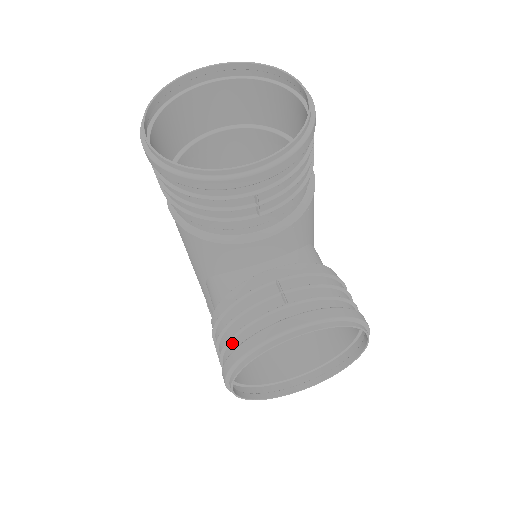
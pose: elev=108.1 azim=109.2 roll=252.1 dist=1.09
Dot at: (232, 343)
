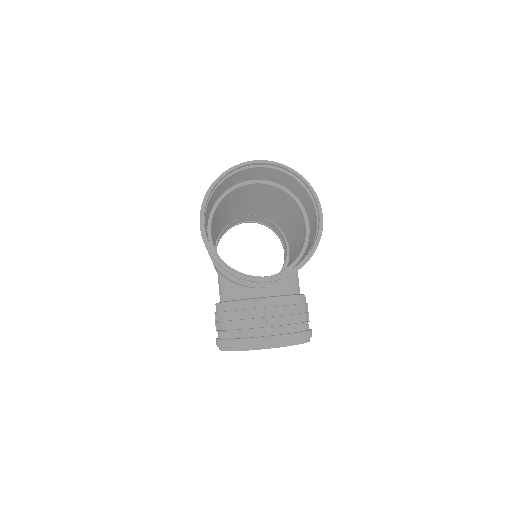
Dot at: (227, 333)
